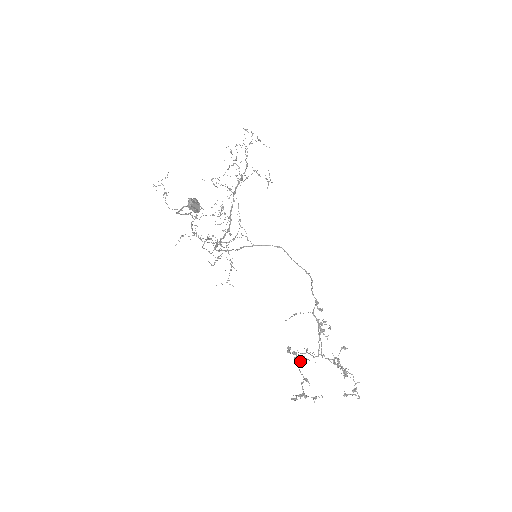
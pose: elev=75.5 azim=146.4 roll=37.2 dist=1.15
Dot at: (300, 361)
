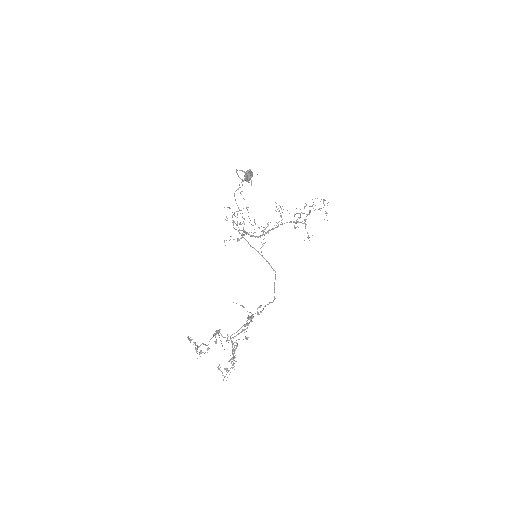
Dot at: occluded
